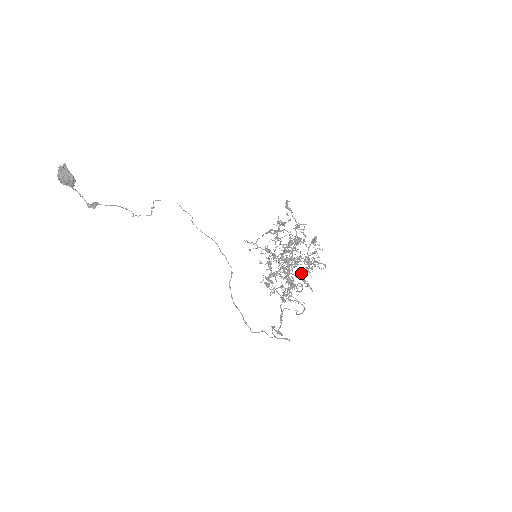
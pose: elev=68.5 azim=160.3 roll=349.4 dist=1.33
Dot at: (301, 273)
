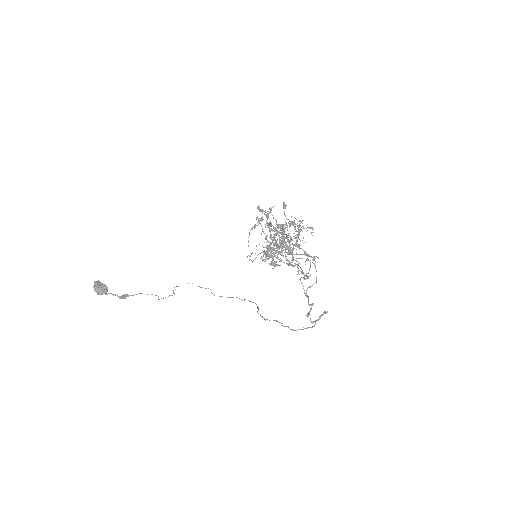
Dot at: (296, 244)
